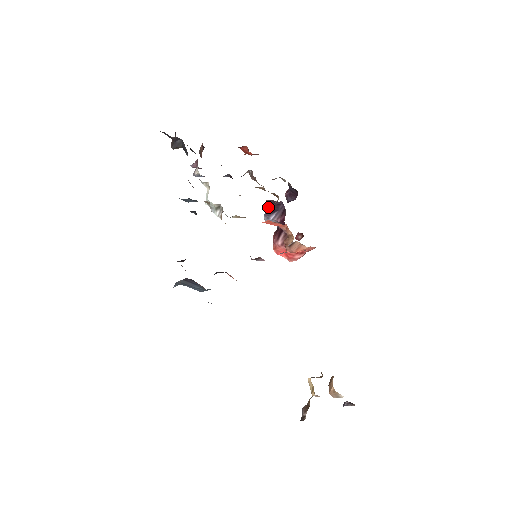
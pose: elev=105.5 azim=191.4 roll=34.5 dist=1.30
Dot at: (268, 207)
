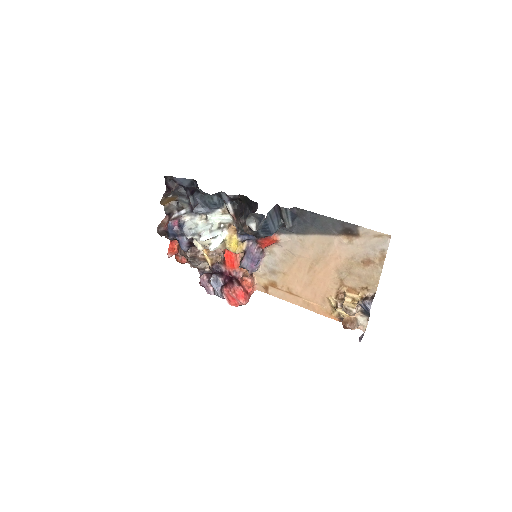
Dot at: (209, 274)
